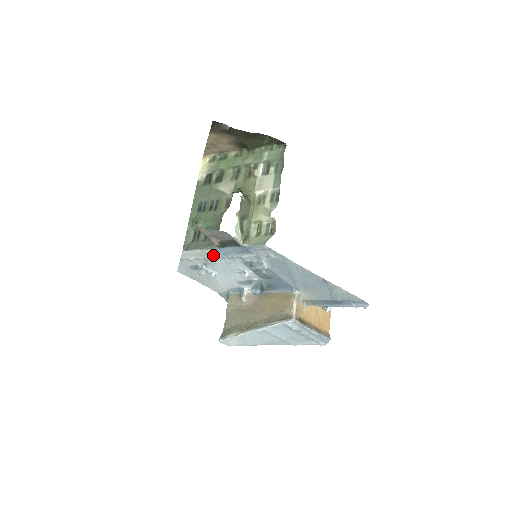
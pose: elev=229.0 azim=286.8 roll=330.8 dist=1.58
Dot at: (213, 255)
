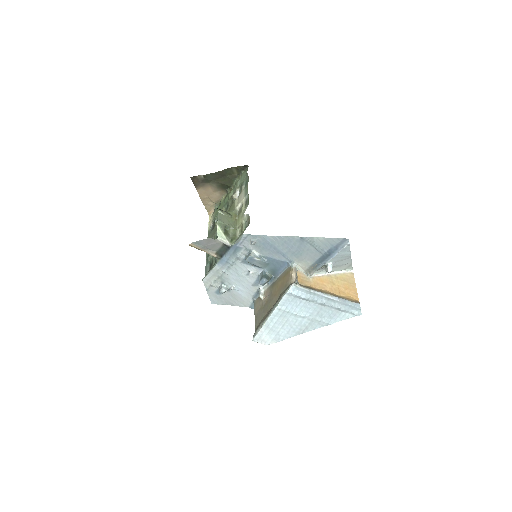
Dot at: (221, 269)
